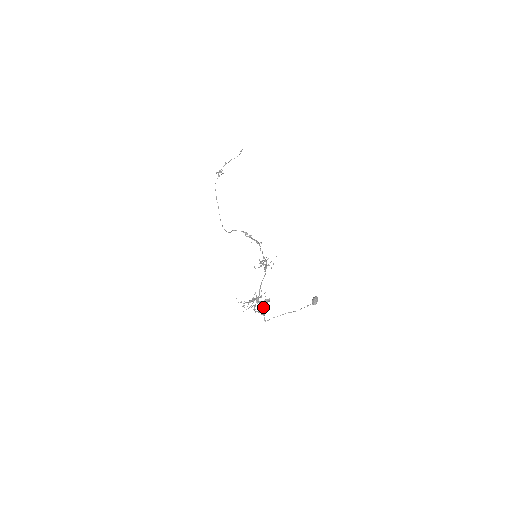
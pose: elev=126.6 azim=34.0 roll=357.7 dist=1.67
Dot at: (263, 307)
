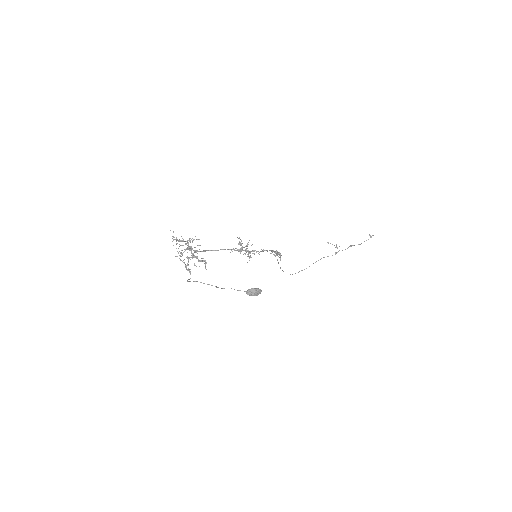
Dot at: (196, 266)
